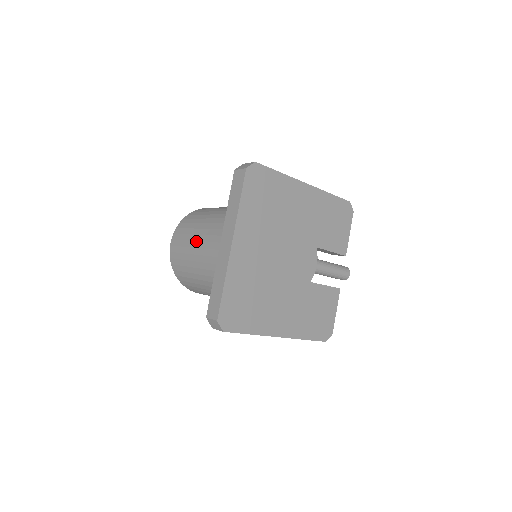
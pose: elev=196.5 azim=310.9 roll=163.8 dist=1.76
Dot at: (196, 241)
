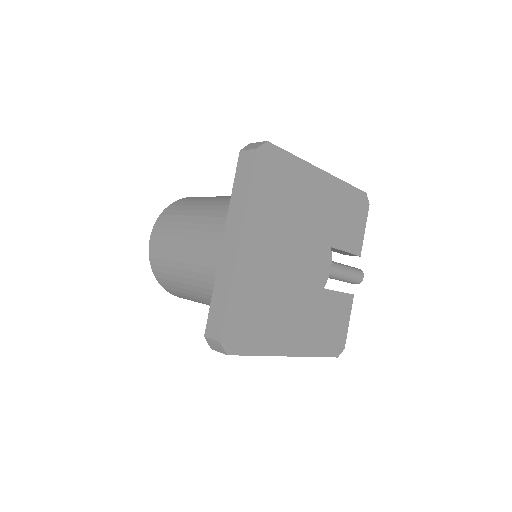
Dot at: (184, 237)
